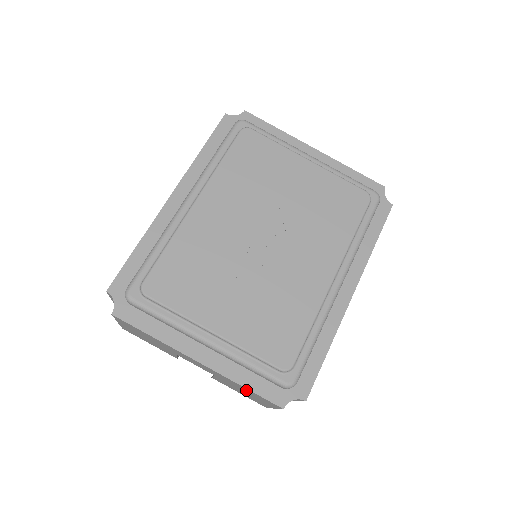
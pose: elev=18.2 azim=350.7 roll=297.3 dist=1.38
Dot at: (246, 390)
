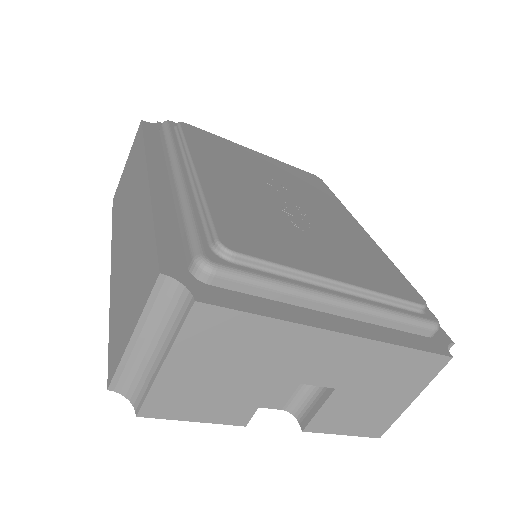
Dot at: (398, 366)
